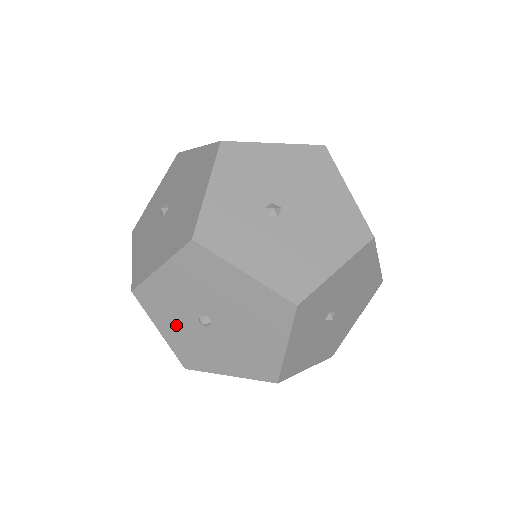
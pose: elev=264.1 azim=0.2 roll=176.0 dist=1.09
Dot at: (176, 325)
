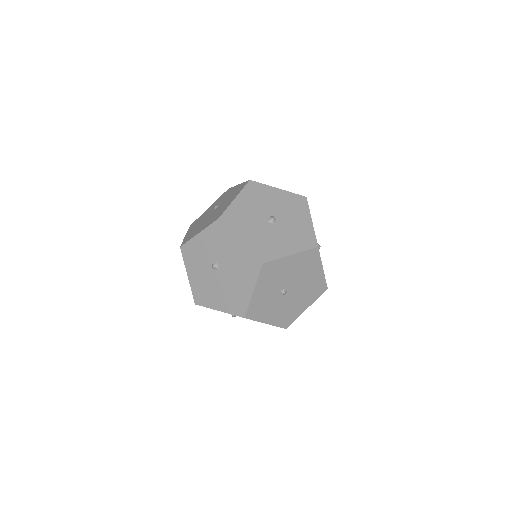
Dot at: occluded
